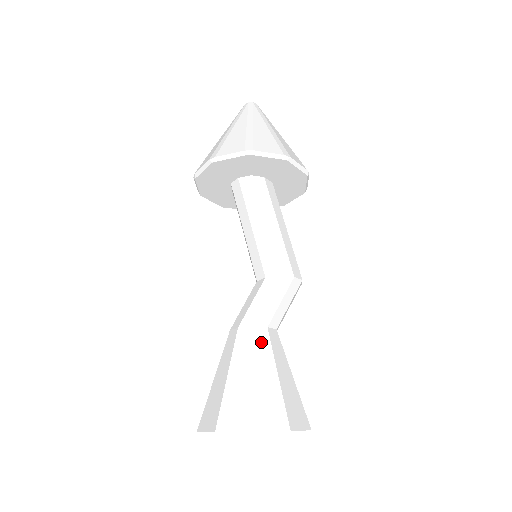
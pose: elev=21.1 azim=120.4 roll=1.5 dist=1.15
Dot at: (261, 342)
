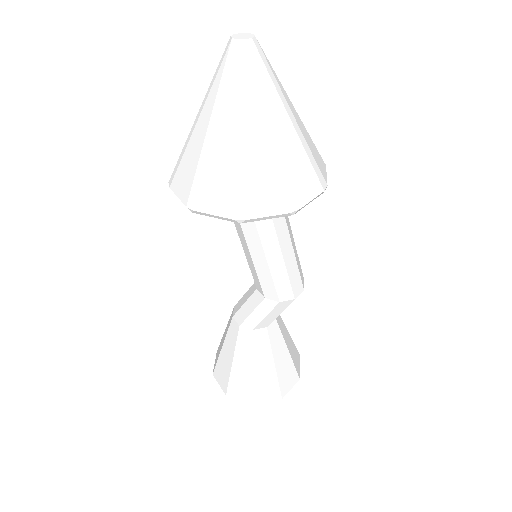
Dot at: (261, 342)
